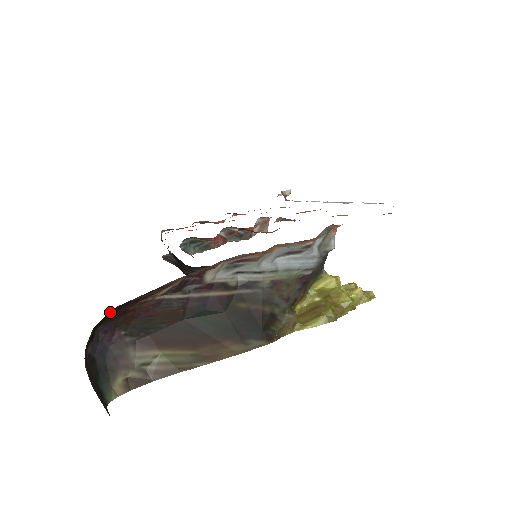
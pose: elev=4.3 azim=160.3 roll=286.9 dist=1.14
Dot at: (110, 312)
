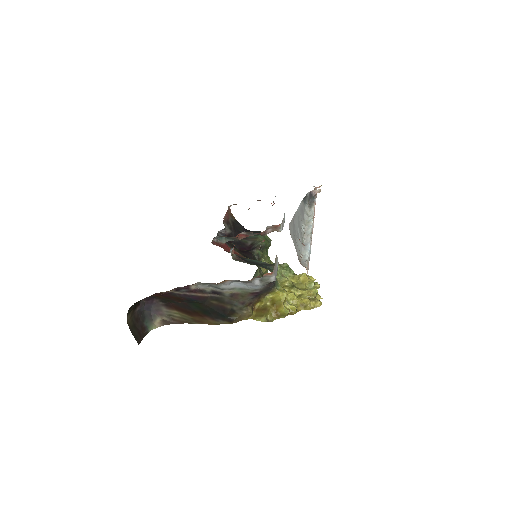
Dot at: occluded
